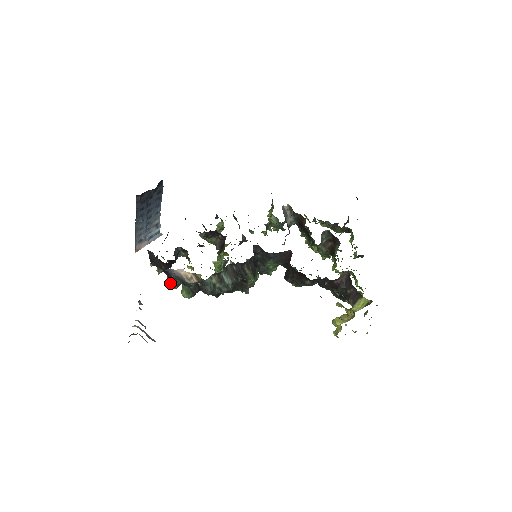
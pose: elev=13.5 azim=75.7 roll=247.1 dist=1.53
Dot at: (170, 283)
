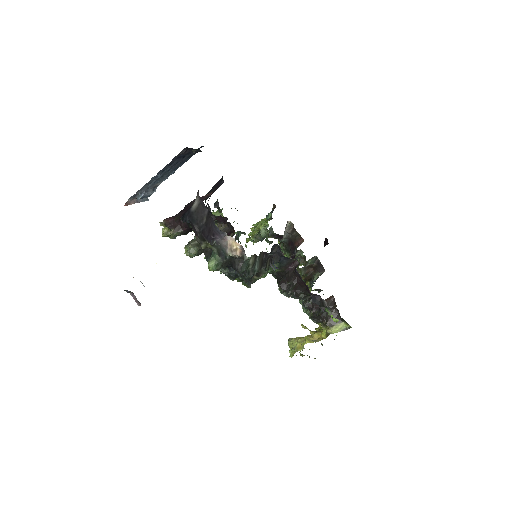
Dot at: (192, 249)
